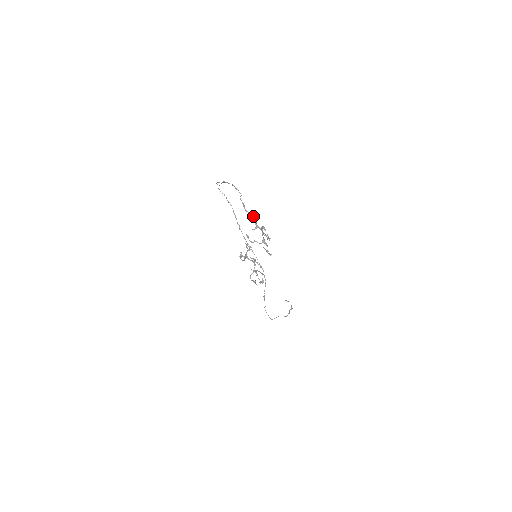
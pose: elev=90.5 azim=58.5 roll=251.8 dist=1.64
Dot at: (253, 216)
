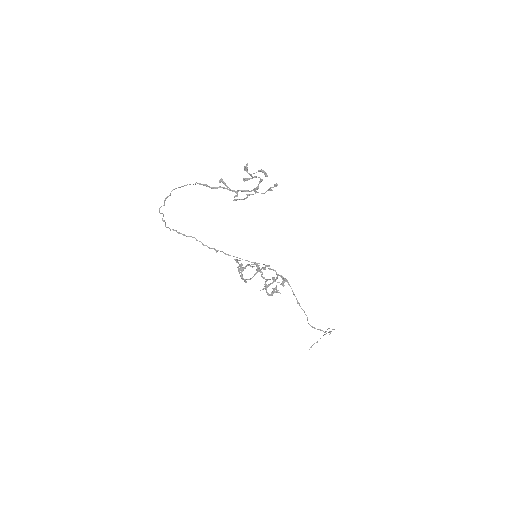
Dot at: (224, 187)
